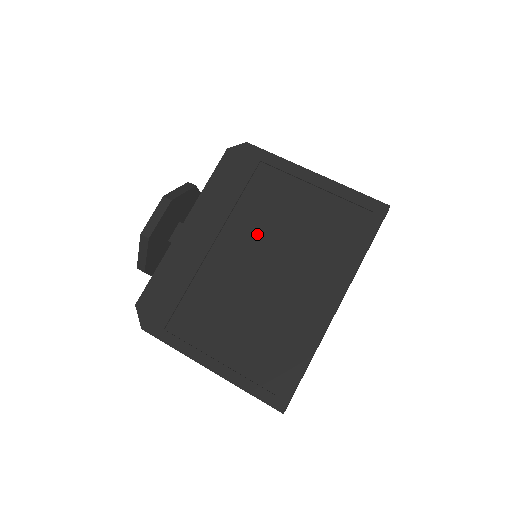
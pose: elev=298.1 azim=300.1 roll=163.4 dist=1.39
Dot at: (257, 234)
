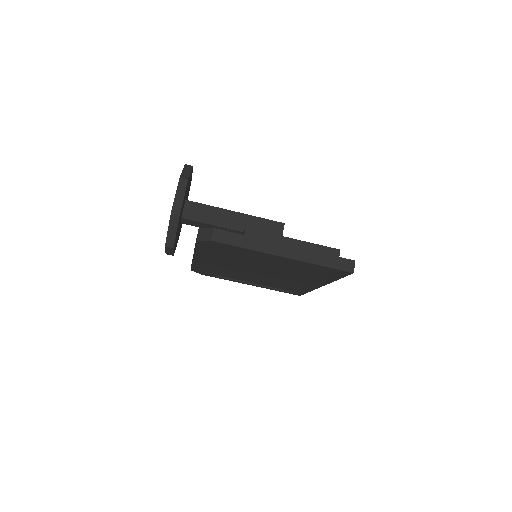
Dot at: (251, 265)
